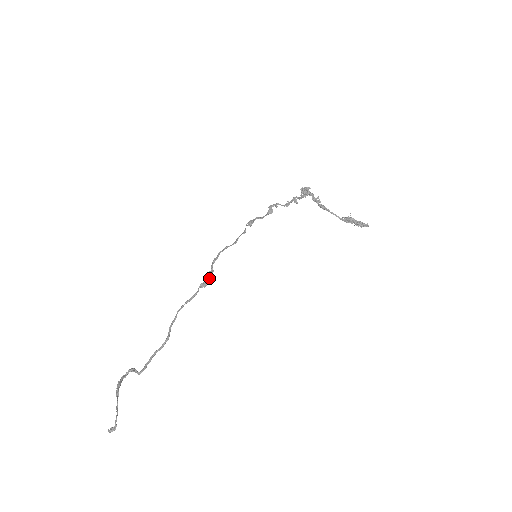
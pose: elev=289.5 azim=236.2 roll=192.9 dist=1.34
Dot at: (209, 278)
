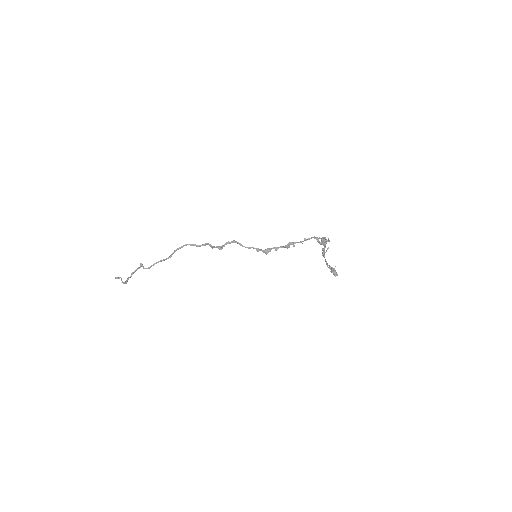
Dot at: occluded
